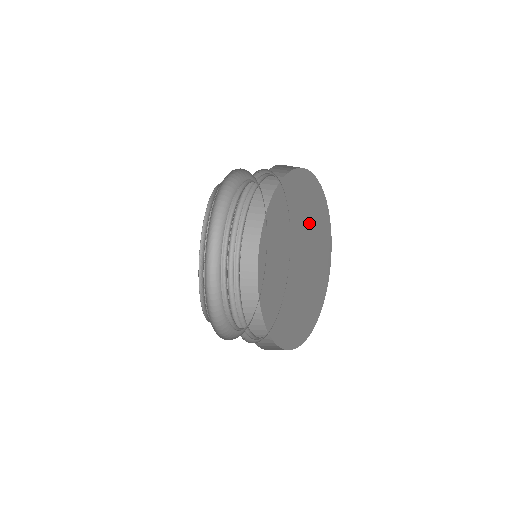
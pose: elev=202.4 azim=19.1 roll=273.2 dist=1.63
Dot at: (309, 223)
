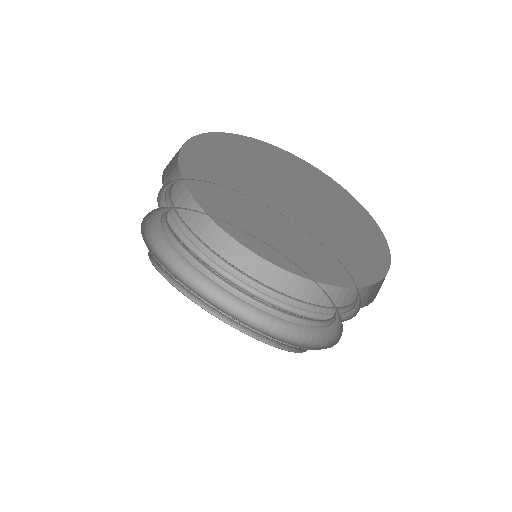
Dot at: (288, 186)
